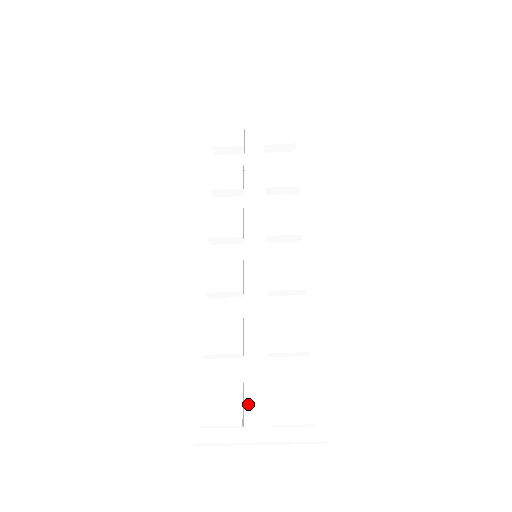
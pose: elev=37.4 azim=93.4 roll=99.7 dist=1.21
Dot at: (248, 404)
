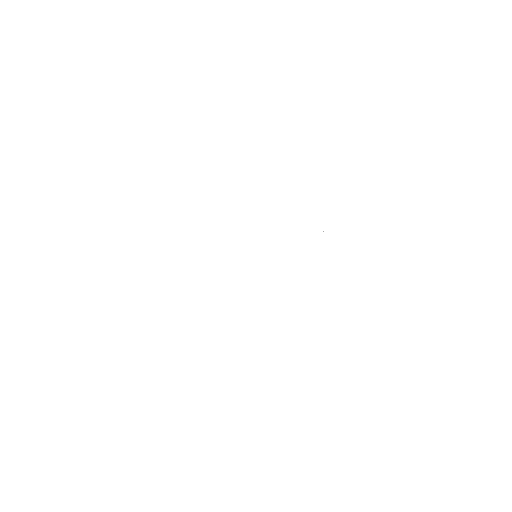
Dot at: (184, 357)
